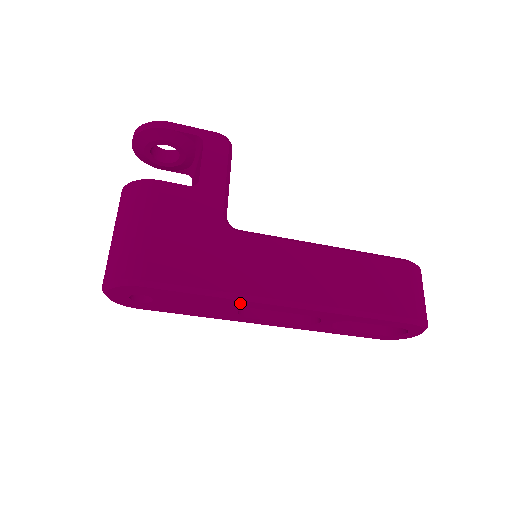
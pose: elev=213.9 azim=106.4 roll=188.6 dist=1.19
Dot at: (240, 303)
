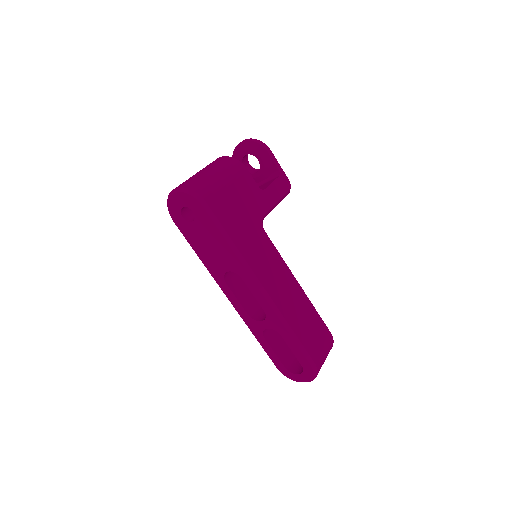
Dot at: (238, 265)
